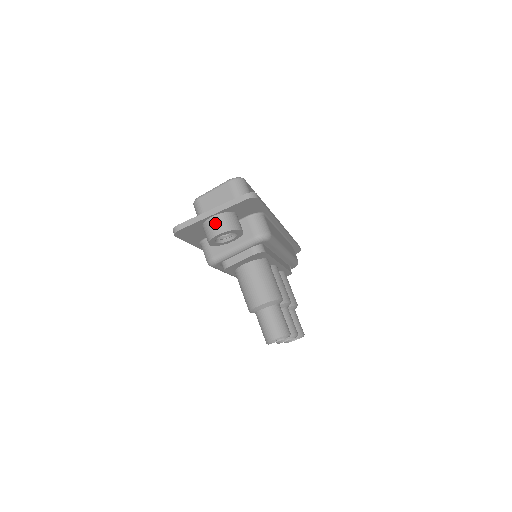
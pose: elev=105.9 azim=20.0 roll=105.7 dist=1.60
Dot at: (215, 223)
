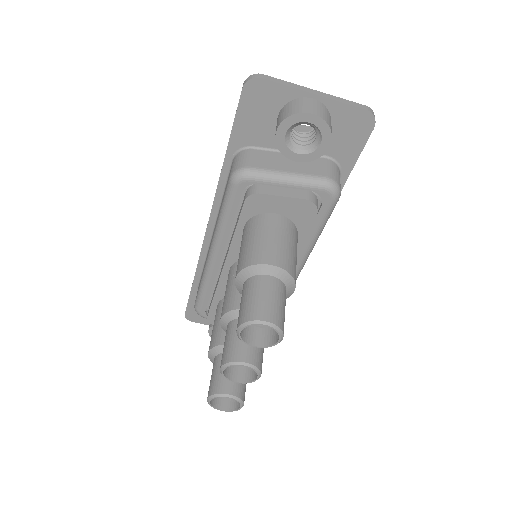
Dot at: (312, 104)
